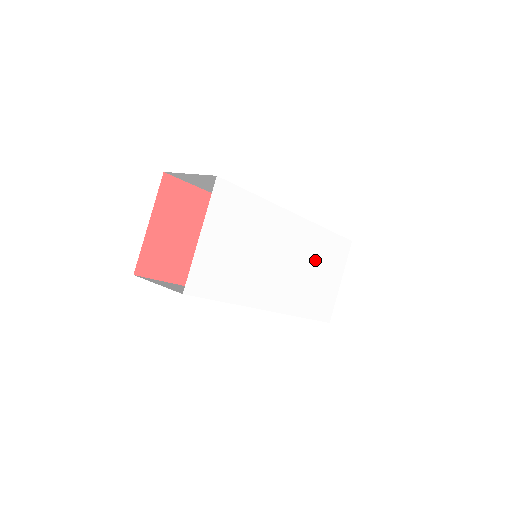
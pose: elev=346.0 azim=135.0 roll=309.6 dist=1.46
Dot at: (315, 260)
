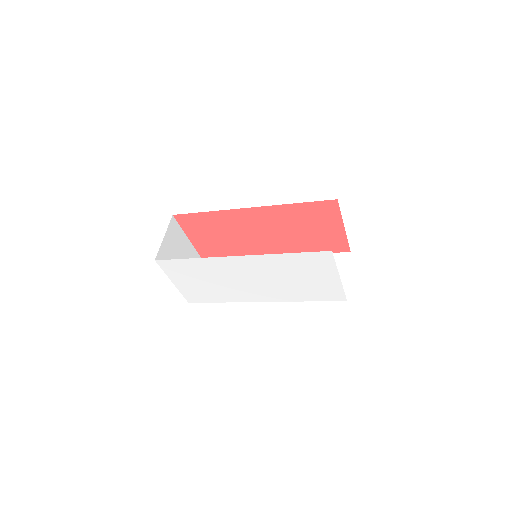
Dot at: (287, 272)
